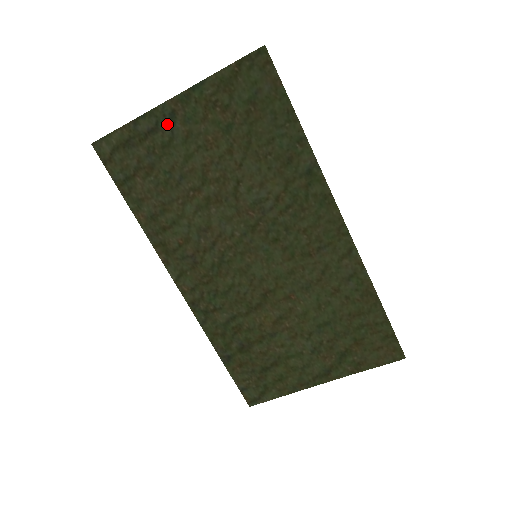
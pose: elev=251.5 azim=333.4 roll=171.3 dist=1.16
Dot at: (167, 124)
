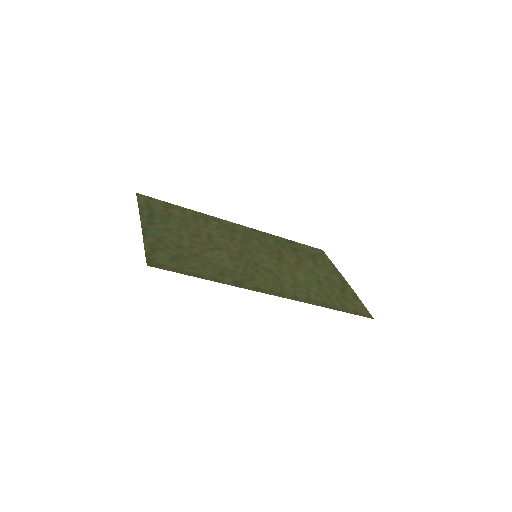
Dot at: (153, 221)
